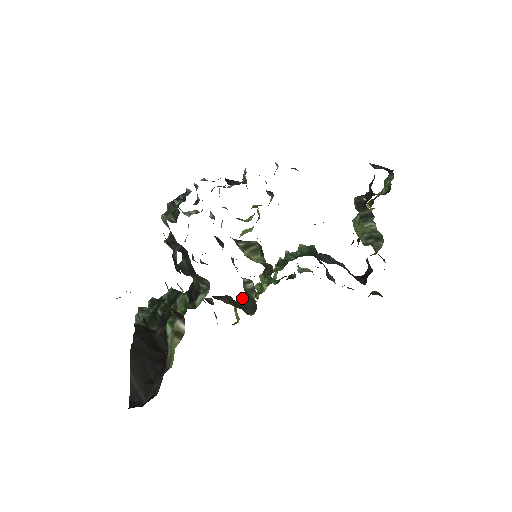
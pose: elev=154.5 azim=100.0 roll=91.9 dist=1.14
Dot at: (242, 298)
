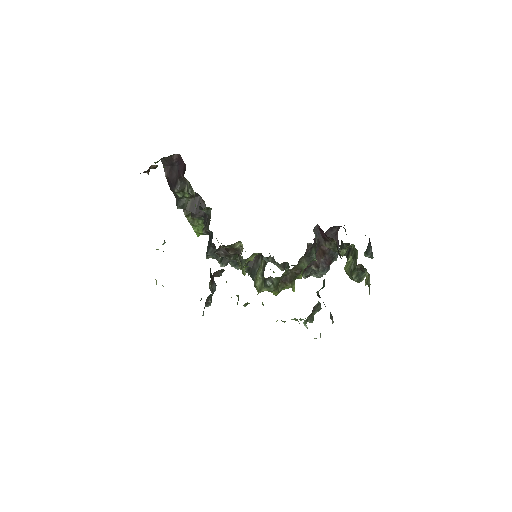
Dot at: occluded
